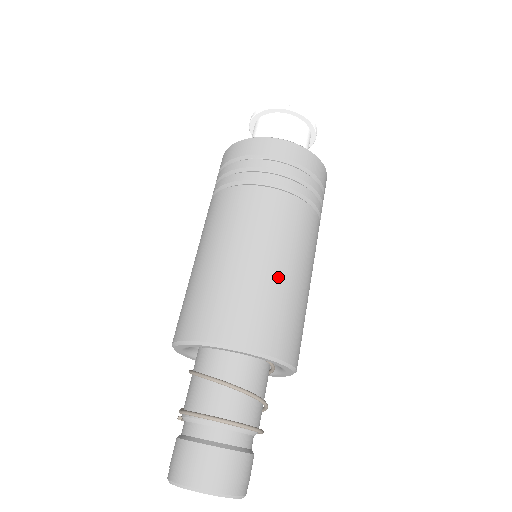
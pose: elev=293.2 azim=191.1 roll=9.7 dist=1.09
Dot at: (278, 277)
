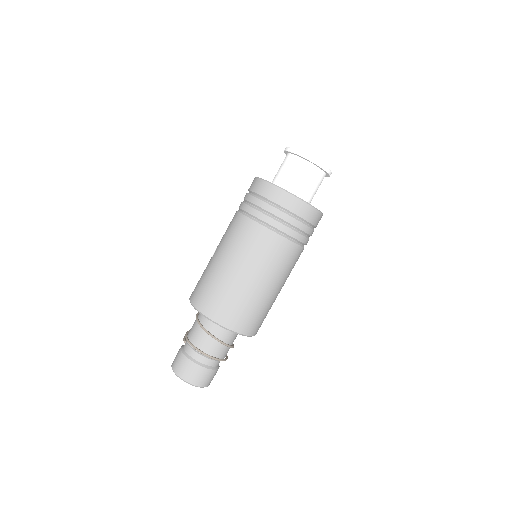
Dot at: (264, 293)
